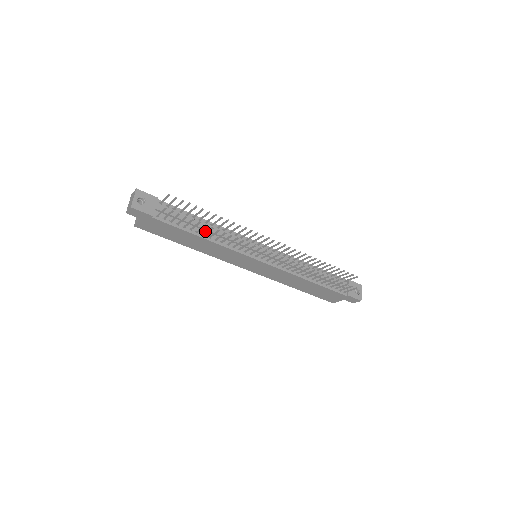
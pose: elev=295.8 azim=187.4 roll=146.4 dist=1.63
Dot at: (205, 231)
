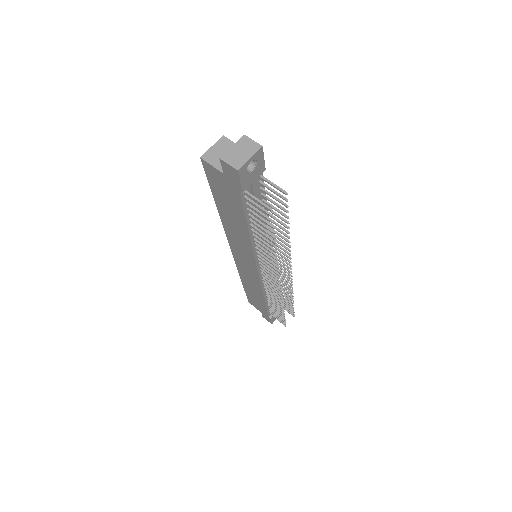
Dot at: occluded
